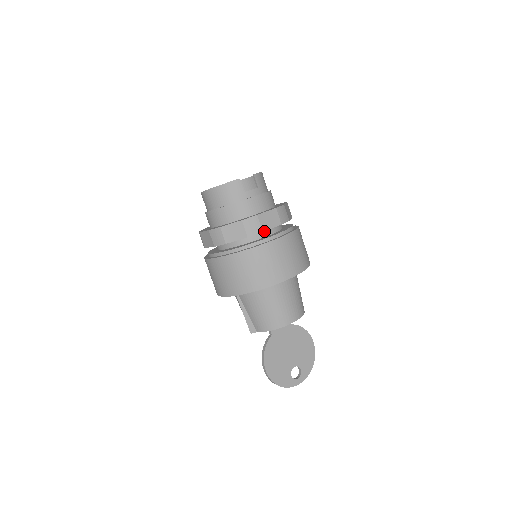
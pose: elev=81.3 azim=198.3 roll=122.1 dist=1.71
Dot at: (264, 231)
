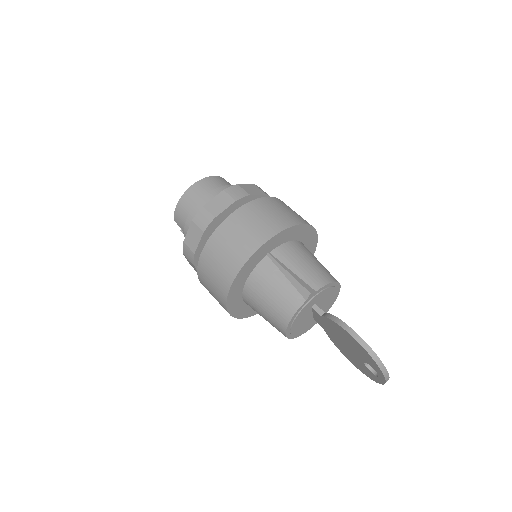
Dot at: occluded
